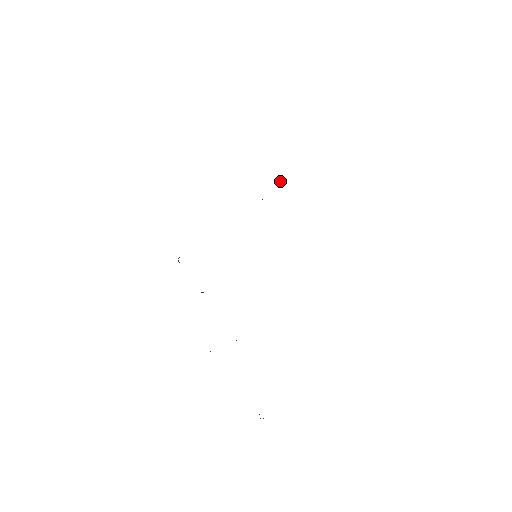
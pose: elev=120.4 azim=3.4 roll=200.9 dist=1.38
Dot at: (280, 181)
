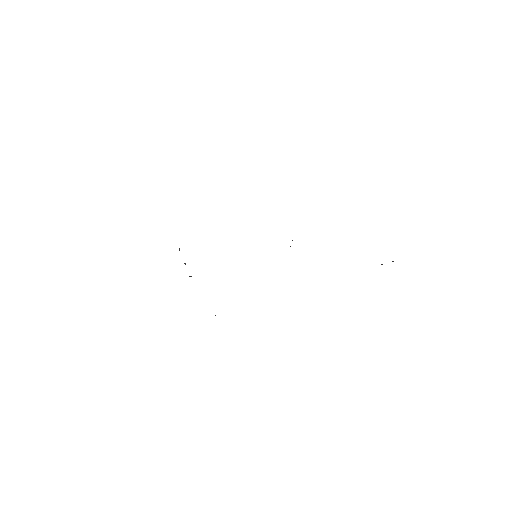
Dot at: occluded
